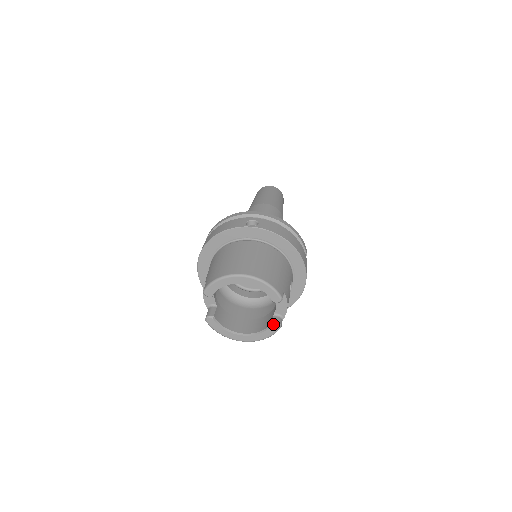
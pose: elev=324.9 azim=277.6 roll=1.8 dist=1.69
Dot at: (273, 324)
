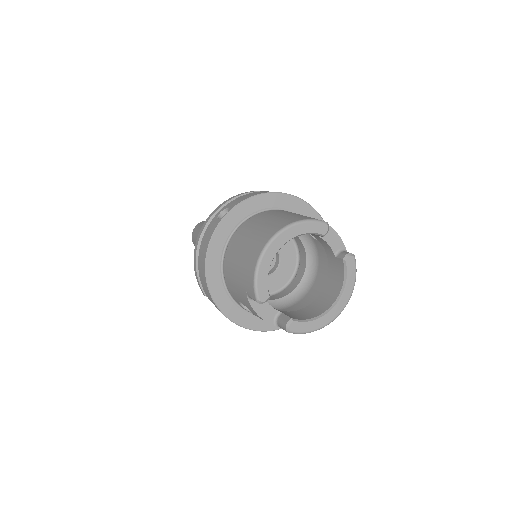
Dot at: (346, 260)
